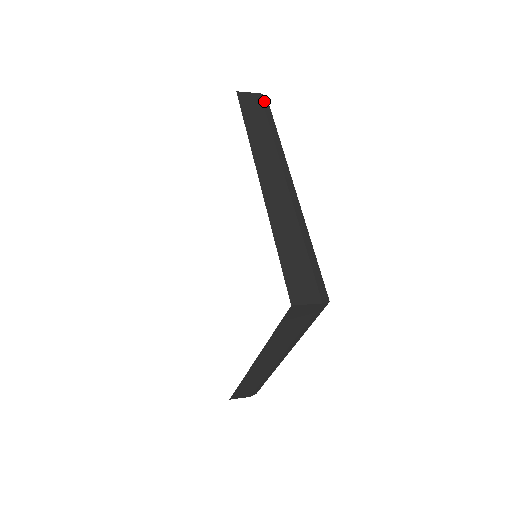
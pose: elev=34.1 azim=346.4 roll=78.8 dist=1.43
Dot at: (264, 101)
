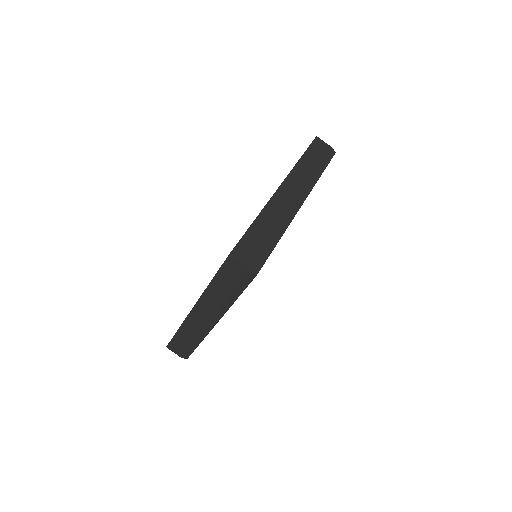
Dot at: (331, 153)
